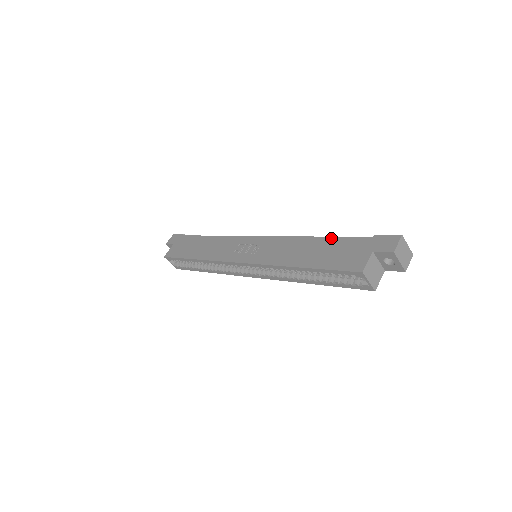
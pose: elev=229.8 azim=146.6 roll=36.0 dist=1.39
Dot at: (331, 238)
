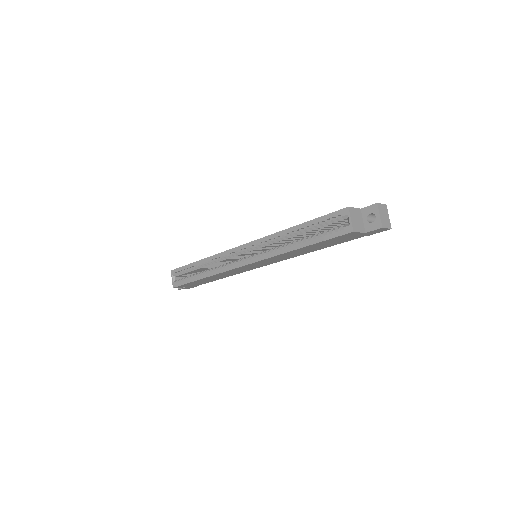
Dot at: occluded
